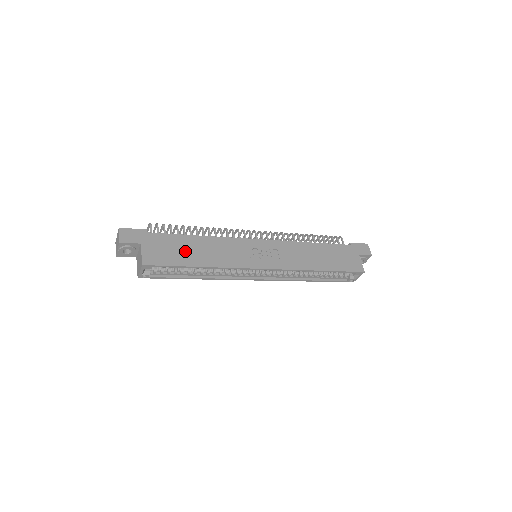
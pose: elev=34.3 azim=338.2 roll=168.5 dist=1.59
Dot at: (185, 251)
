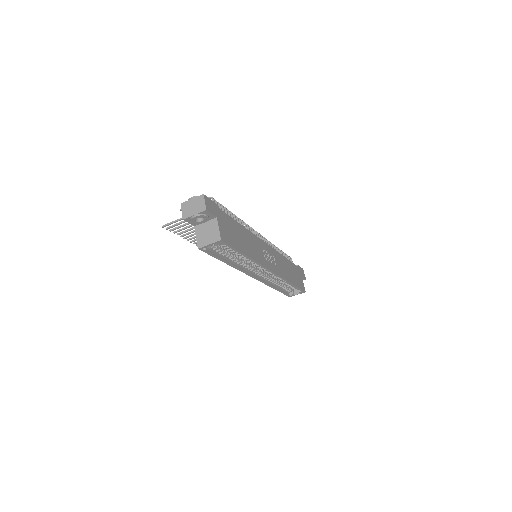
Dot at: (238, 237)
